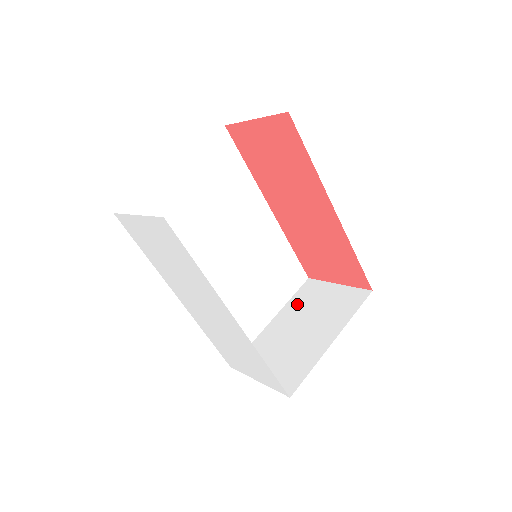
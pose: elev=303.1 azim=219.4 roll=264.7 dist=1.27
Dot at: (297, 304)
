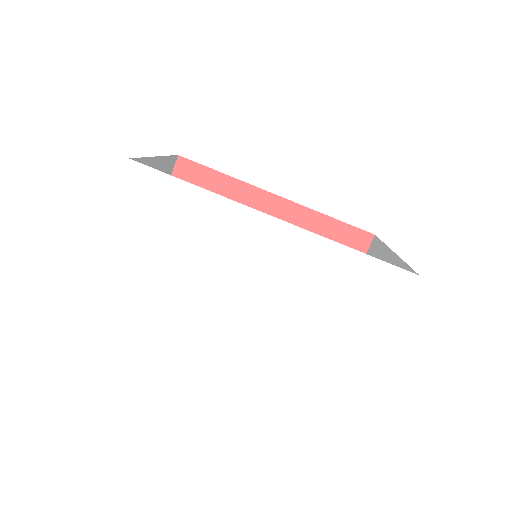
Dot at: occluded
